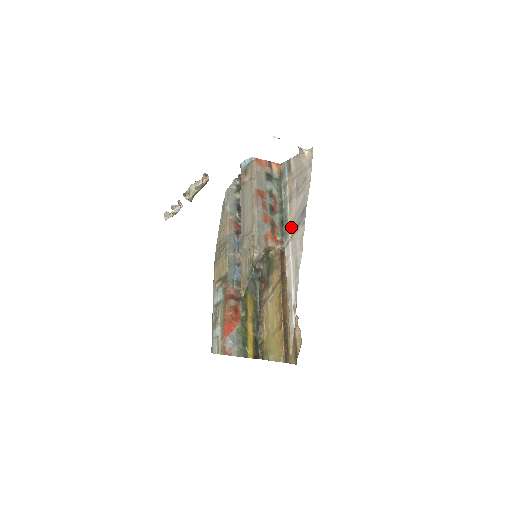
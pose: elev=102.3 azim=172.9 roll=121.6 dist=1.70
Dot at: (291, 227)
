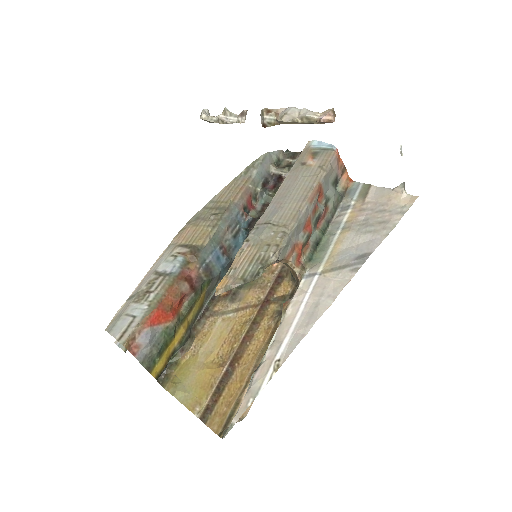
Dot at: (329, 260)
